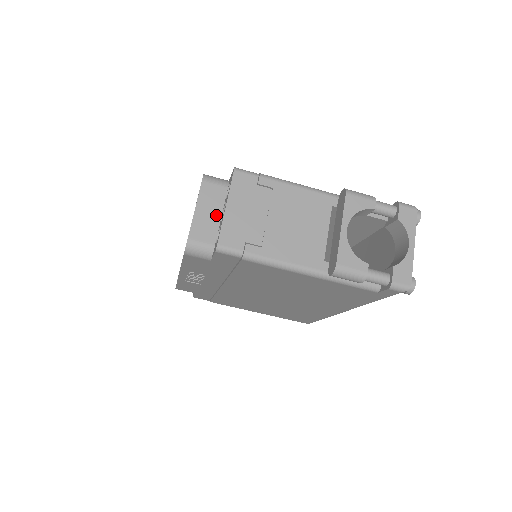
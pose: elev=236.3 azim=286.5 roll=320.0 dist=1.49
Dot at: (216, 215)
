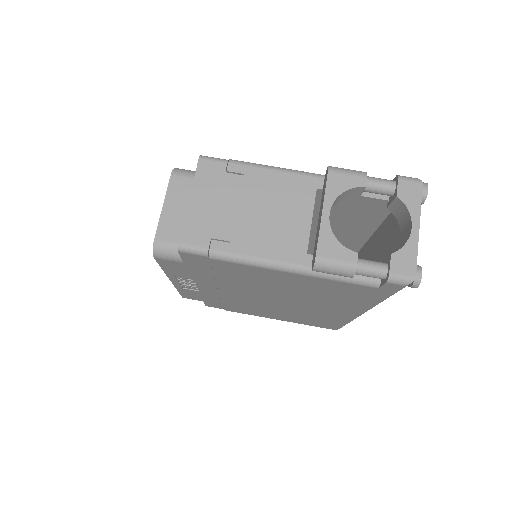
Dot at: occluded
